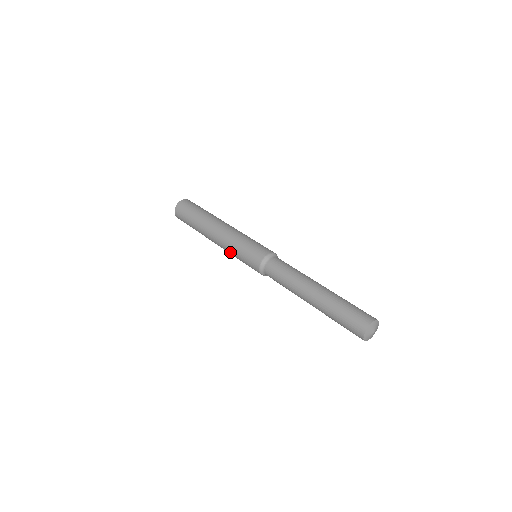
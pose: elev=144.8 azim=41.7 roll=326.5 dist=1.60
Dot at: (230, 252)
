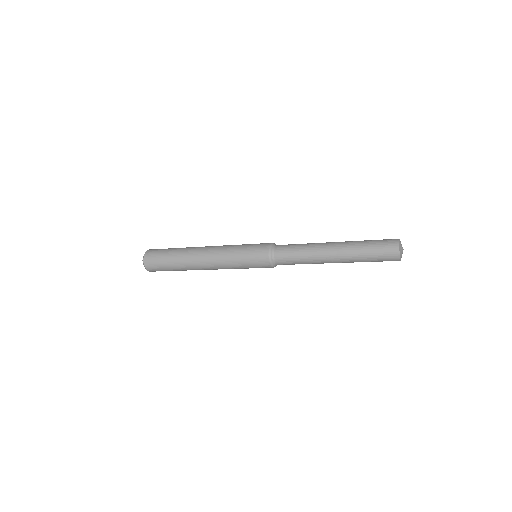
Dot at: (227, 260)
